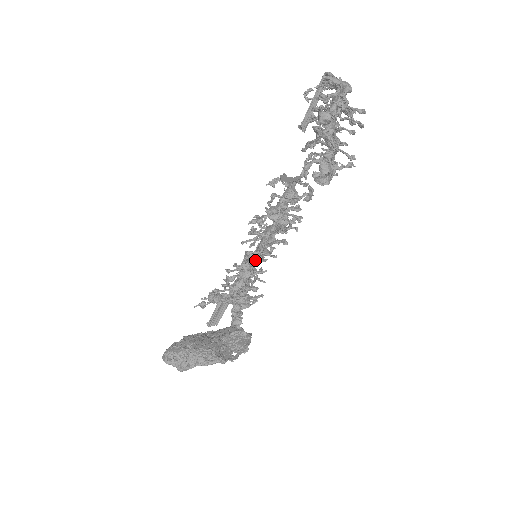
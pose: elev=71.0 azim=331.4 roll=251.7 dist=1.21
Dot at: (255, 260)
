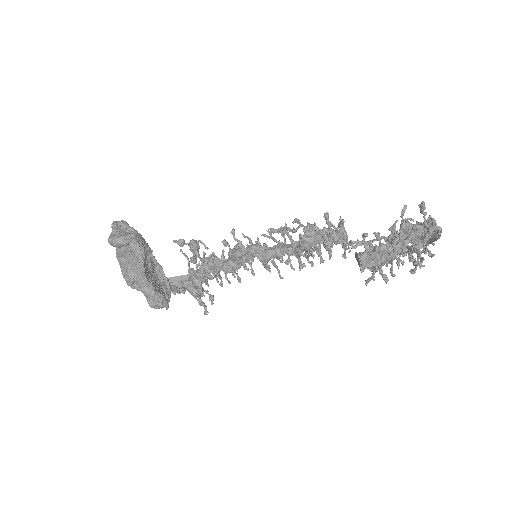
Dot at: (254, 253)
